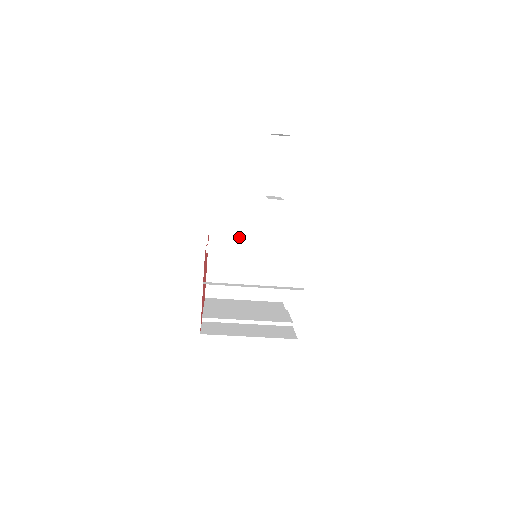
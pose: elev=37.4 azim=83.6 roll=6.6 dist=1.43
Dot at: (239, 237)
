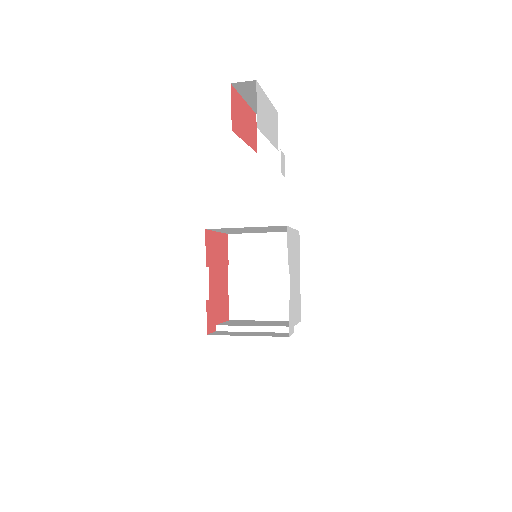
Dot at: (236, 228)
